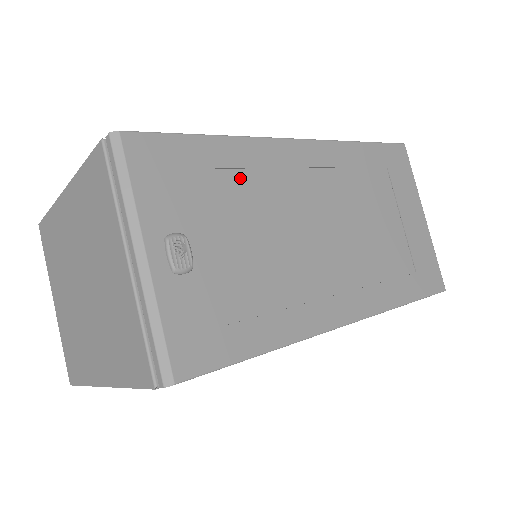
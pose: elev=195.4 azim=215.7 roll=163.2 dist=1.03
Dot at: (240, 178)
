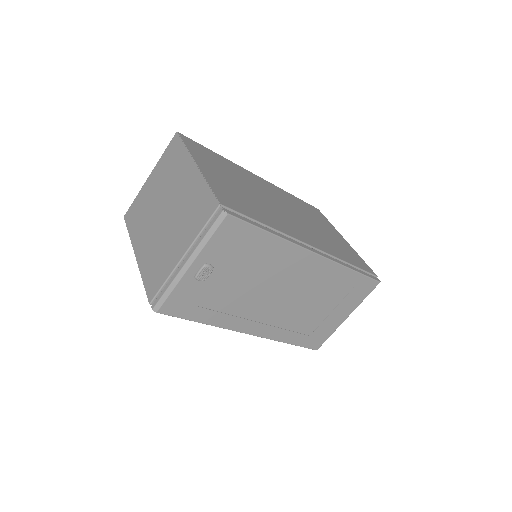
Dot at: (265, 256)
